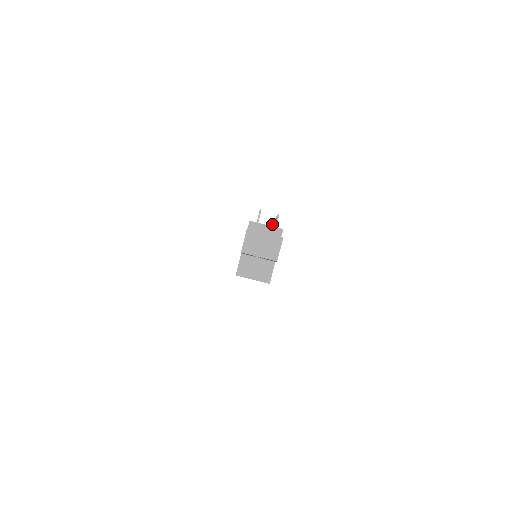
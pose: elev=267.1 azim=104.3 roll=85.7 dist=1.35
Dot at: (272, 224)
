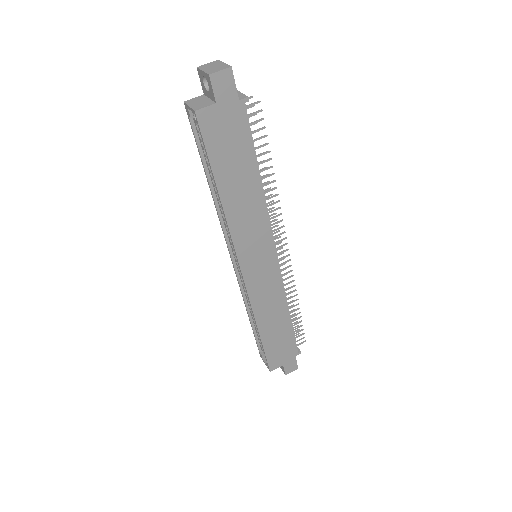
Dot at: (272, 173)
